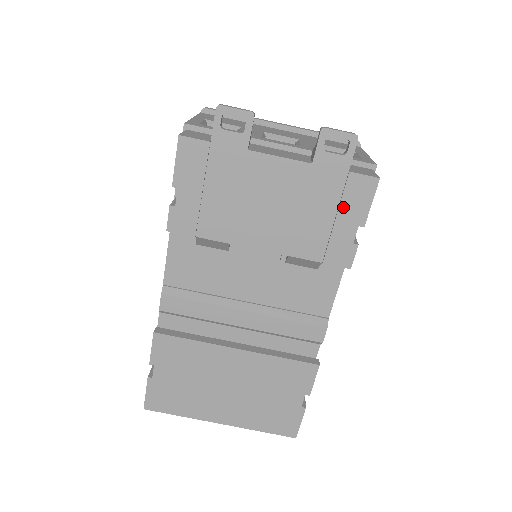
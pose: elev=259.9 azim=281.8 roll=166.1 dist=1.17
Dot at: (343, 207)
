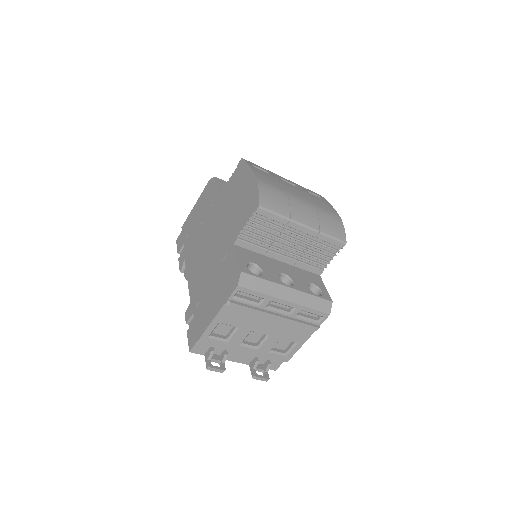
Dot at: occluded
